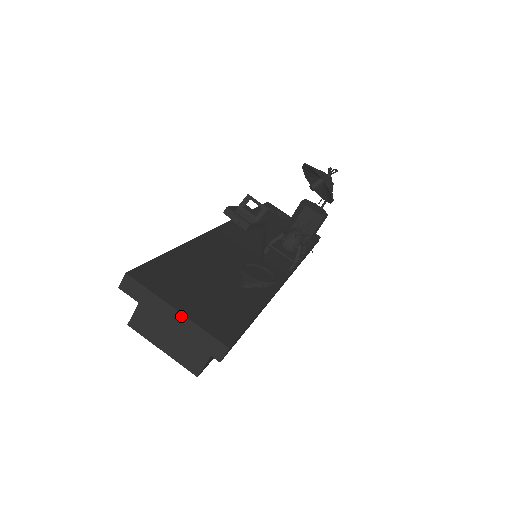
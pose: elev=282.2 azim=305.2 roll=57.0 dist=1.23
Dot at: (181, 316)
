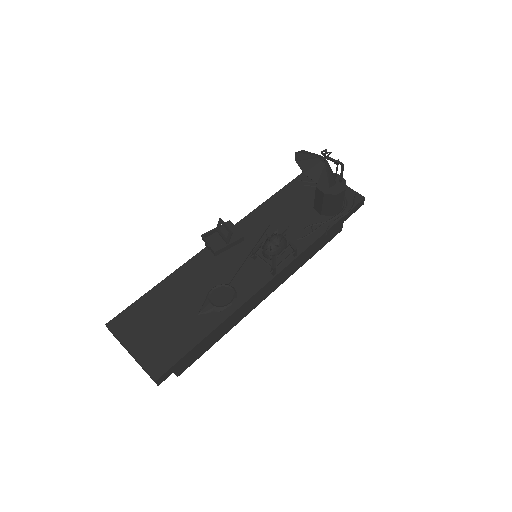
Dot at: (132, 356)
